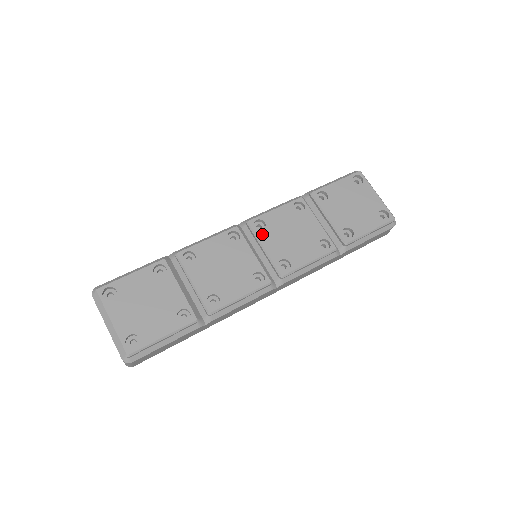
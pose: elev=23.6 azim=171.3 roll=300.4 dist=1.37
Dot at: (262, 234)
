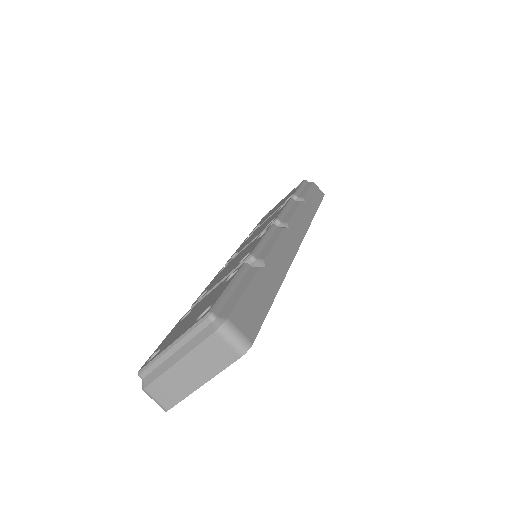
Dot at: (240, 250)
